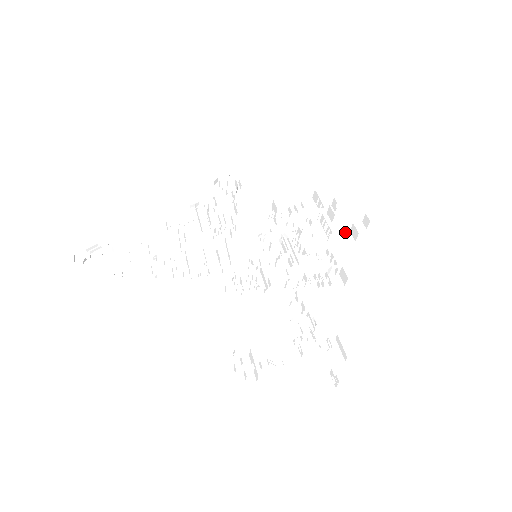
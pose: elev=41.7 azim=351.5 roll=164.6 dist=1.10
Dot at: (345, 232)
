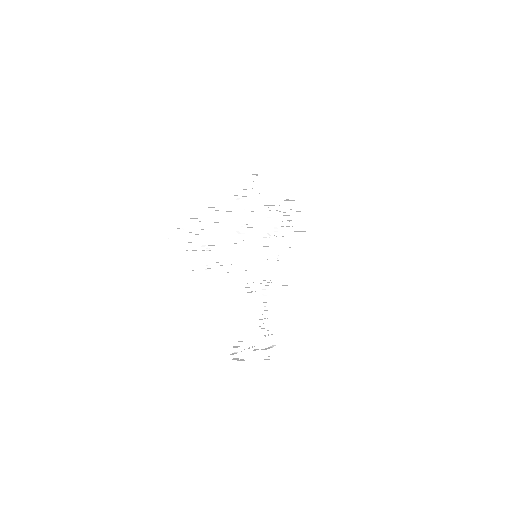
Dot at: (295, 240)
